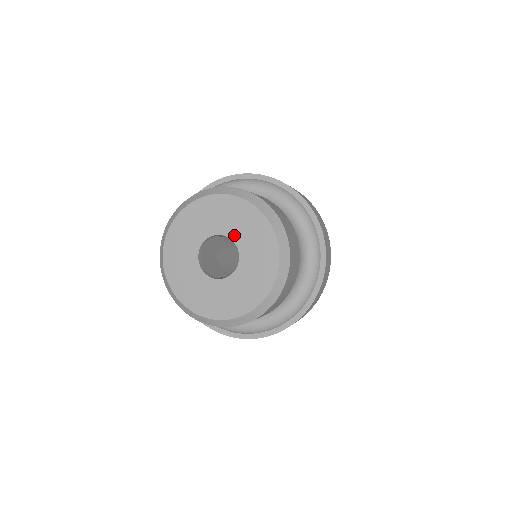
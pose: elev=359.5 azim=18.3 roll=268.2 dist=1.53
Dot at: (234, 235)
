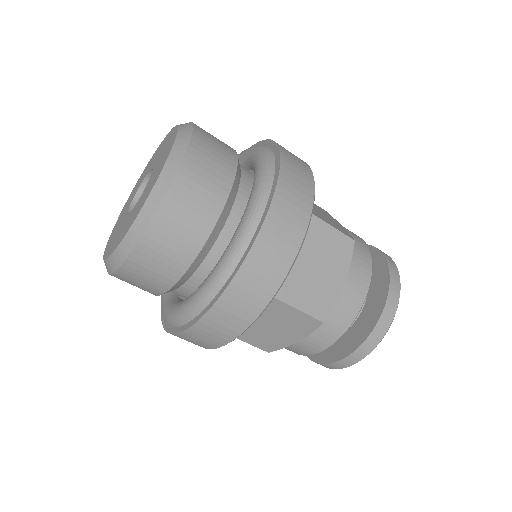
Dot at: (155, 163)
